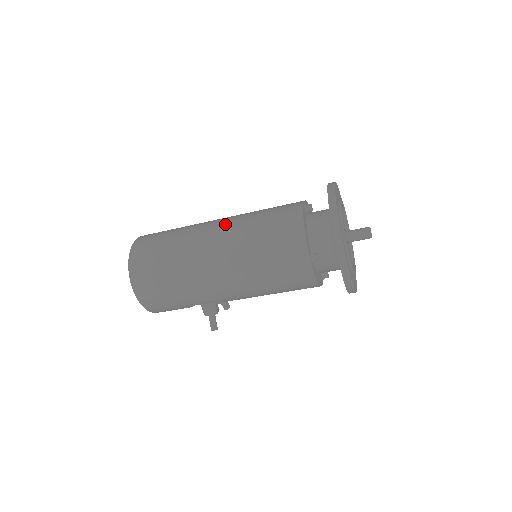
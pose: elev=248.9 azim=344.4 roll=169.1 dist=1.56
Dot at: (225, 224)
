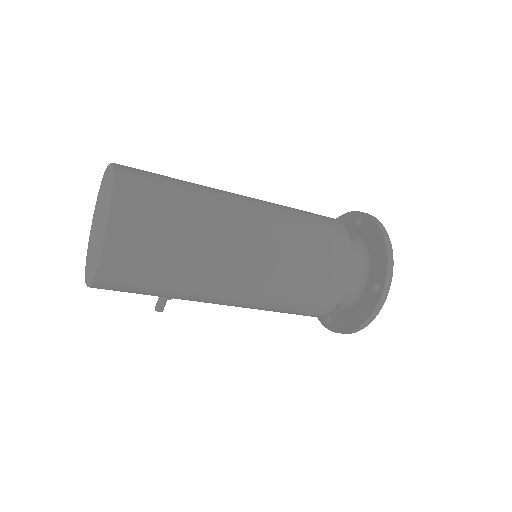
Dot at: (264, 236)
